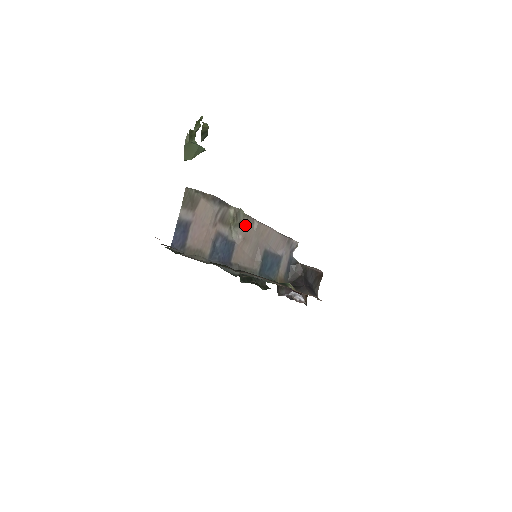
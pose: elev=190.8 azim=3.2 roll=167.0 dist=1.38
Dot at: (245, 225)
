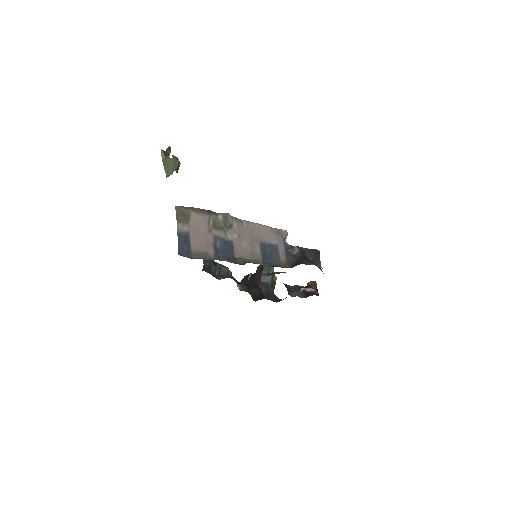
Dot at: (236, 226)
